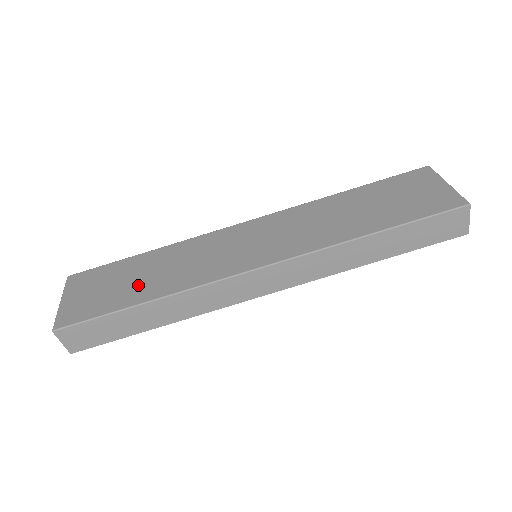
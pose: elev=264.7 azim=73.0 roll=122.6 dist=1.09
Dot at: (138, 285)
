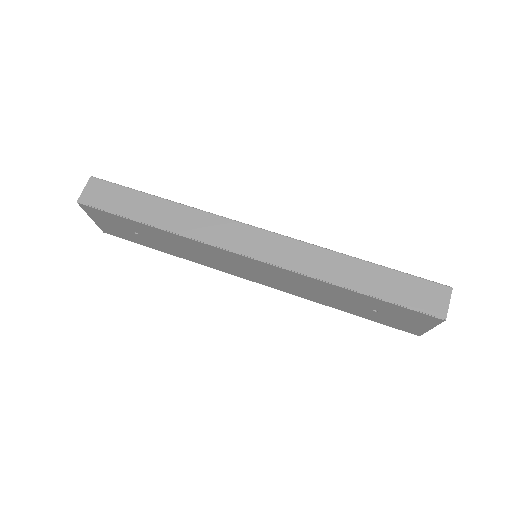
Dot at: occluded
